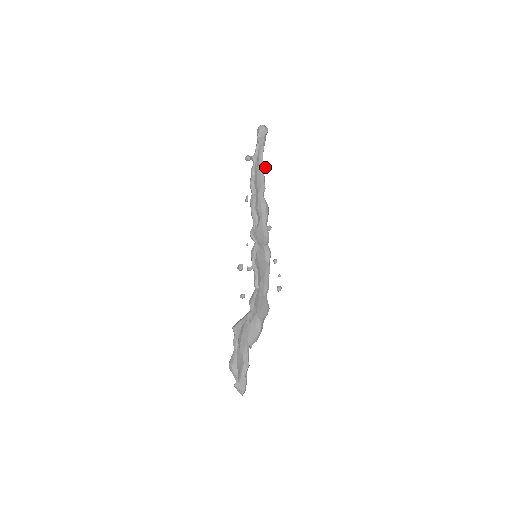
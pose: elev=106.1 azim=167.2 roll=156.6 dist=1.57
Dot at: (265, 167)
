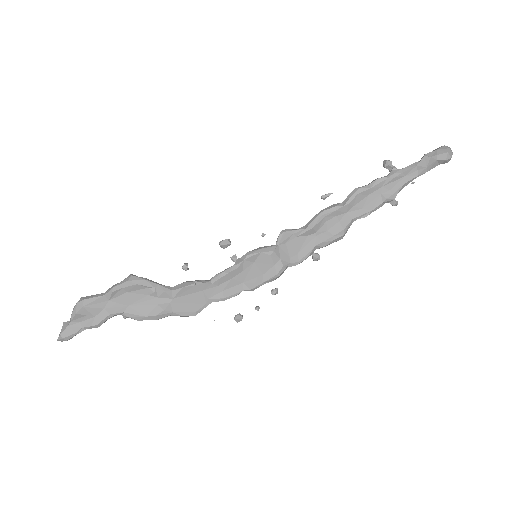
Dot at: occluded
